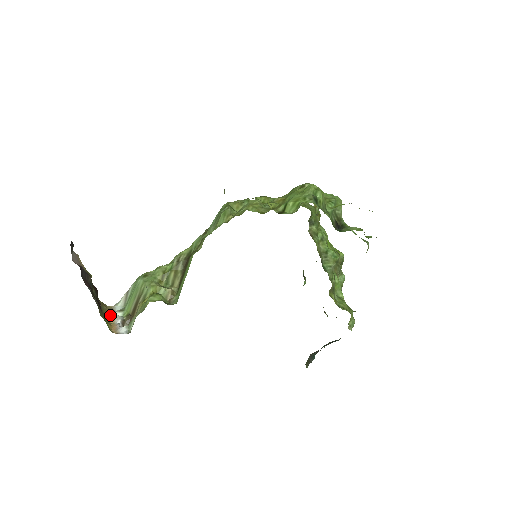
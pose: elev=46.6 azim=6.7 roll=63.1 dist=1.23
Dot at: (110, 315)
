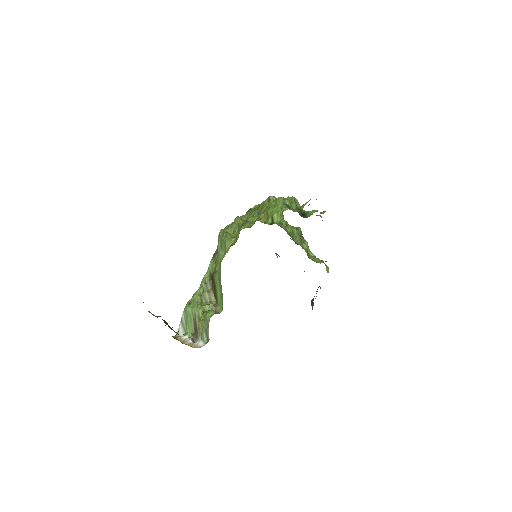
Dot at: (181, 341)
